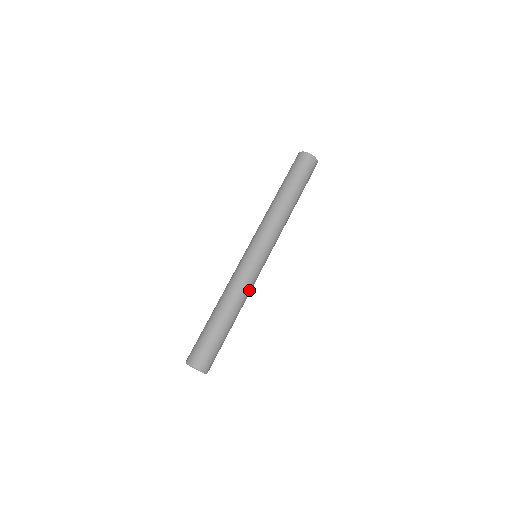
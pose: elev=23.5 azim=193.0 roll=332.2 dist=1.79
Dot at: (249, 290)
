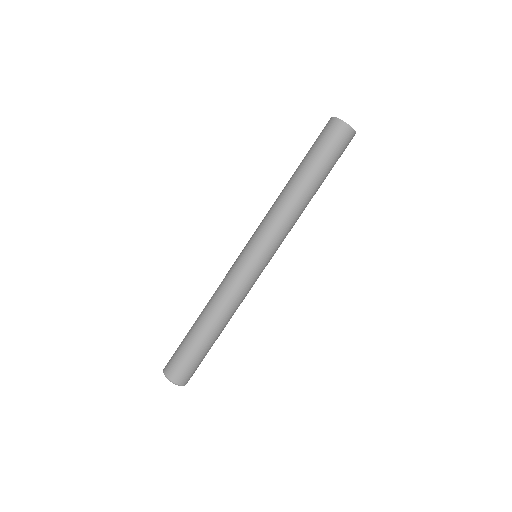
Dot at: (234, 296)
